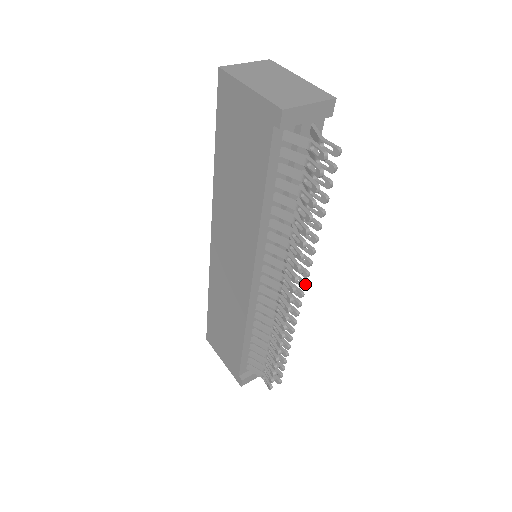
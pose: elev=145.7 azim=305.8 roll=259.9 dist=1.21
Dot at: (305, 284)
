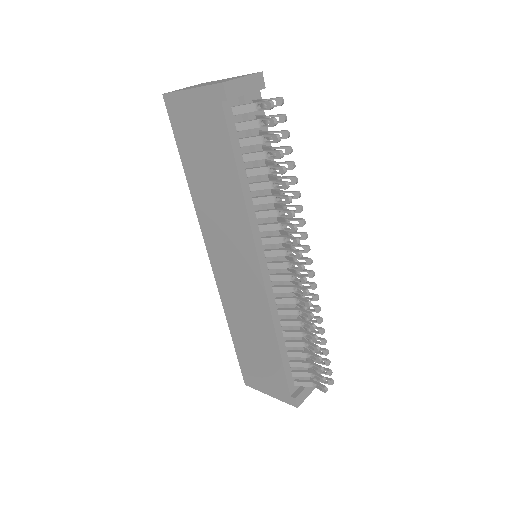
Dot at: (308, 247)
